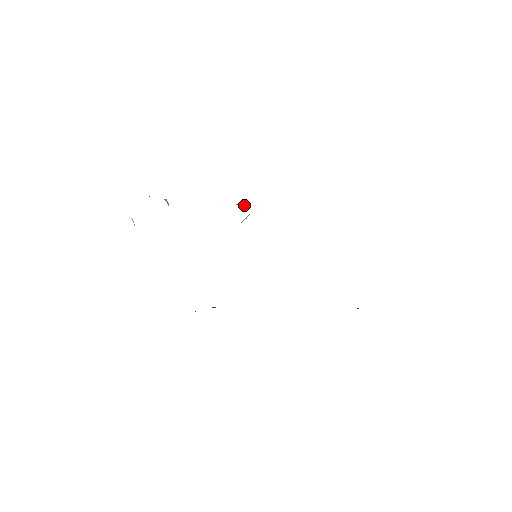
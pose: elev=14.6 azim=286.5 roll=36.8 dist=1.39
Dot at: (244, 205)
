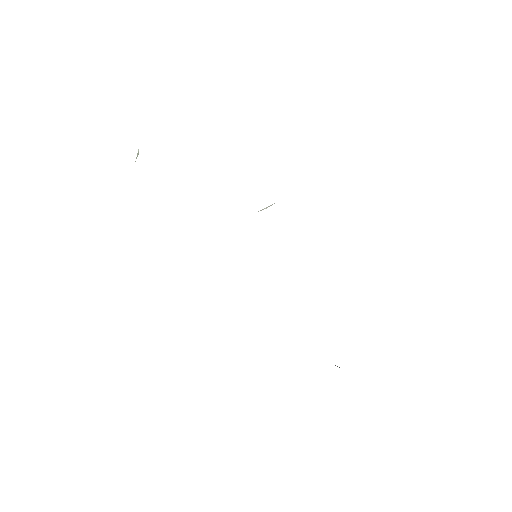
Dot at: occluded
